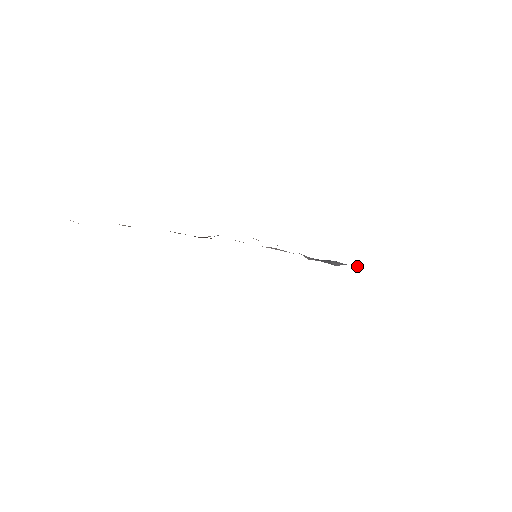
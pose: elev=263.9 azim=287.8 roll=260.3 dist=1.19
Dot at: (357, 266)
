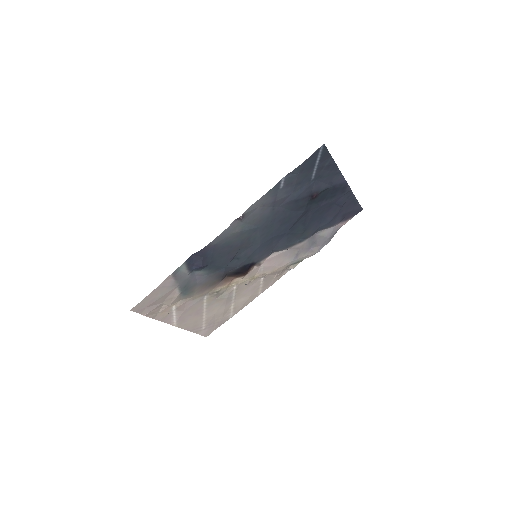
Dot at: (341, 225)
